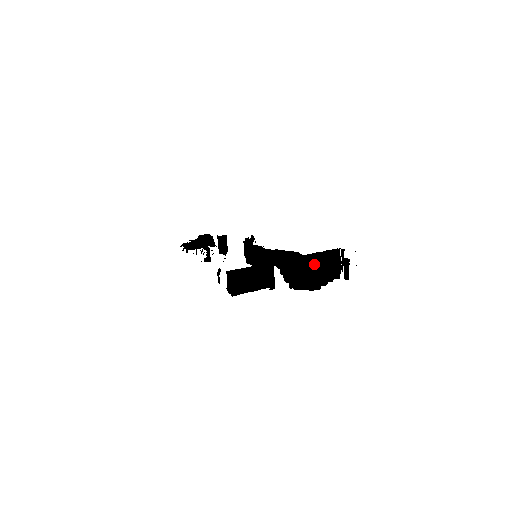
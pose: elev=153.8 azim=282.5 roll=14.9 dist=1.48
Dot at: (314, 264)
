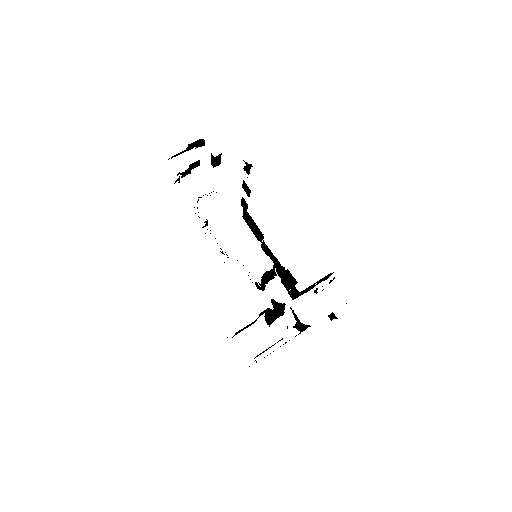
Dot at: occluded
